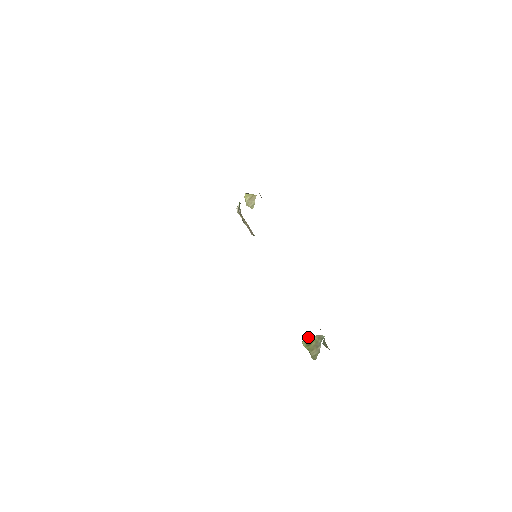
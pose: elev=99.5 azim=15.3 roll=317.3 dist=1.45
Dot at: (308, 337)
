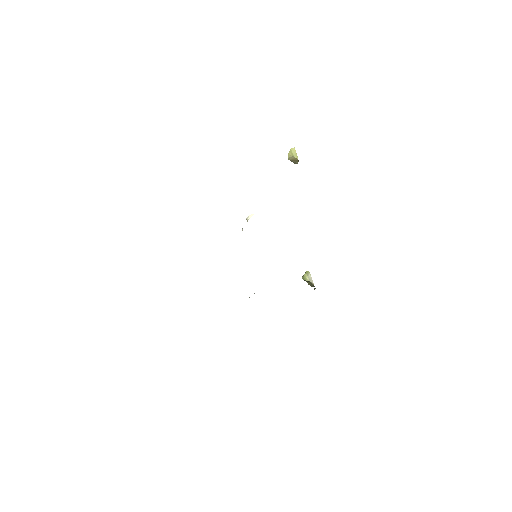
Dot at: (306, 279)
